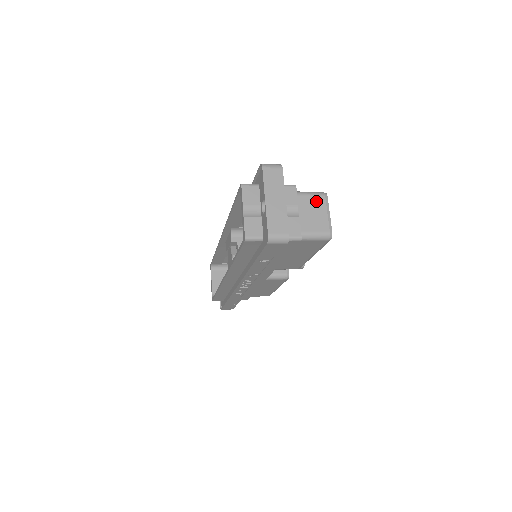
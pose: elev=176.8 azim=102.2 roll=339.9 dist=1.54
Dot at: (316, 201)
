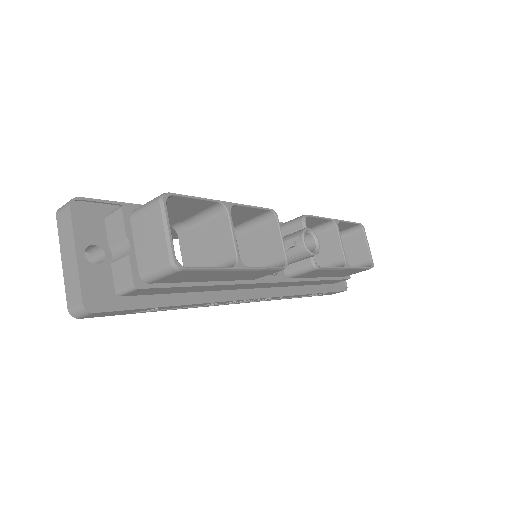
Dot at: (150, 216)
